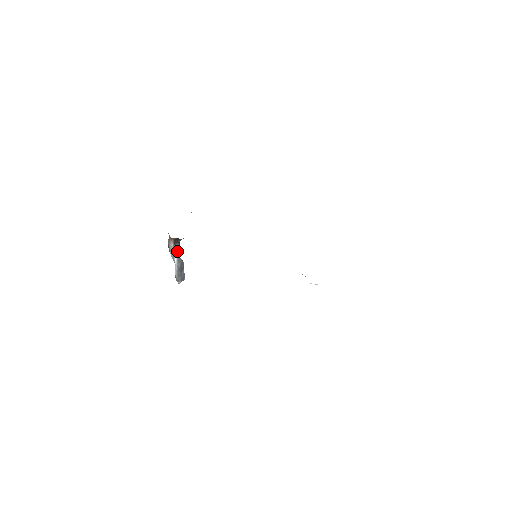
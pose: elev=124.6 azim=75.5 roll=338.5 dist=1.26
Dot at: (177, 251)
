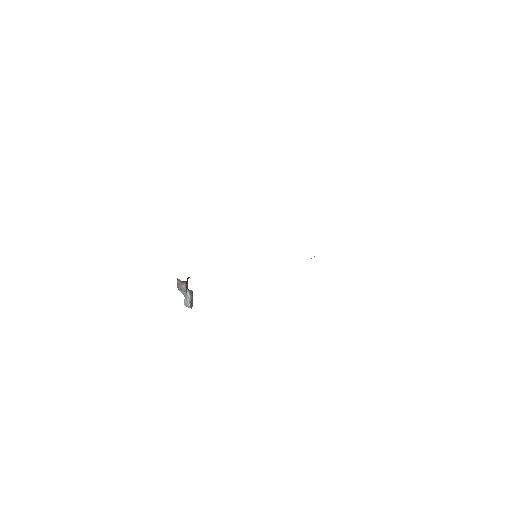
Dot at: (187, 287)
